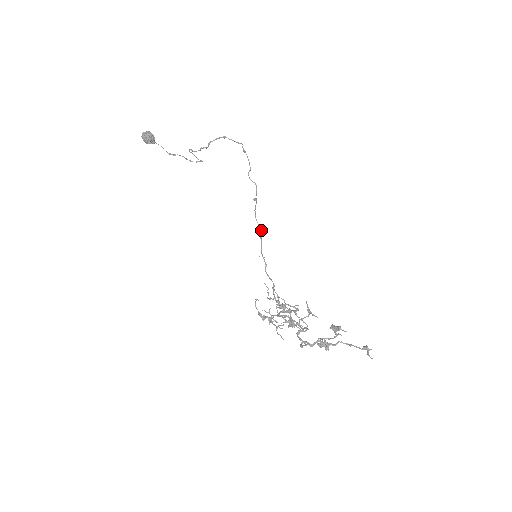
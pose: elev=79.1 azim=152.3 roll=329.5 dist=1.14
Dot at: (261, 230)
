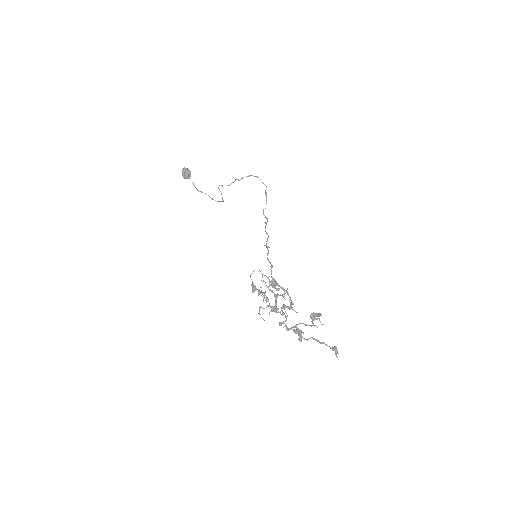
Dot at: occluded
